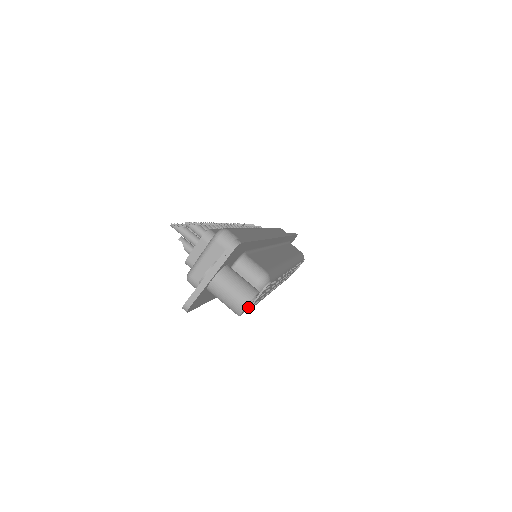
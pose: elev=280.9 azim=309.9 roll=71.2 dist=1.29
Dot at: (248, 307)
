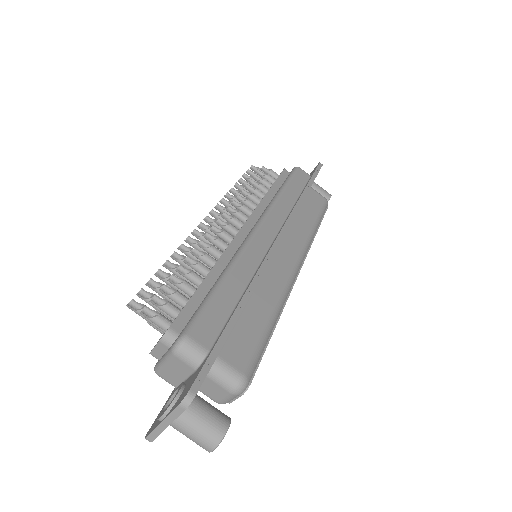
Dot at: occluded
